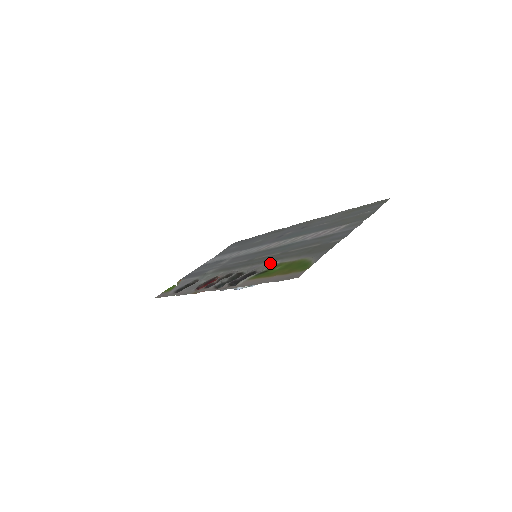
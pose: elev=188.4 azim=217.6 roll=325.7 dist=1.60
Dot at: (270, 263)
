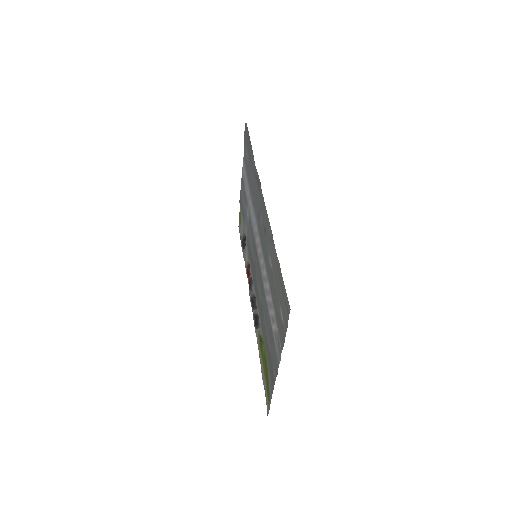
Dot at: (260, 323)
